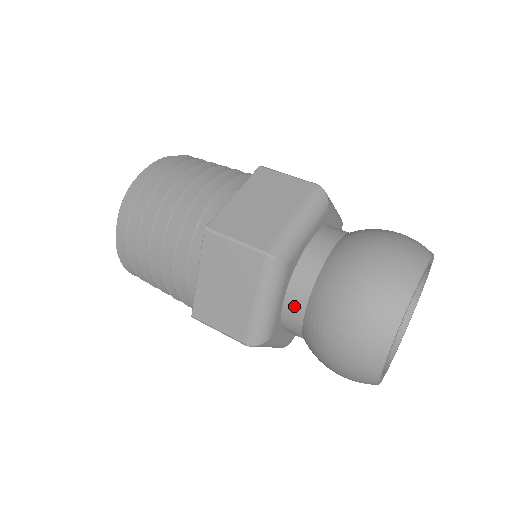
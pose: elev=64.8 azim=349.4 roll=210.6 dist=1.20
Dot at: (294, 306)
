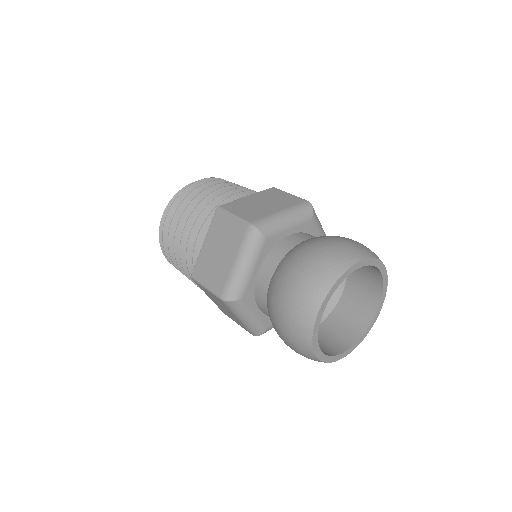
Dot at: (266, 314)
